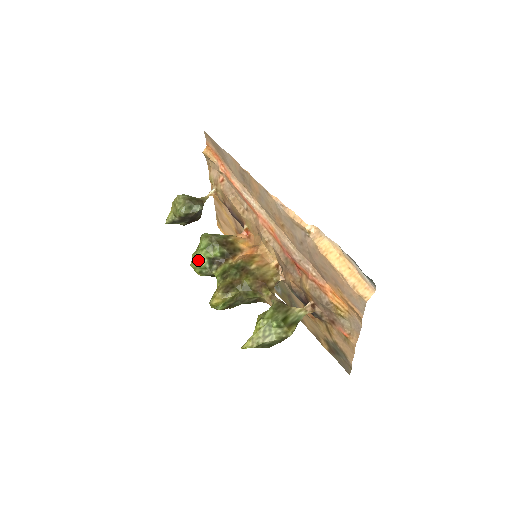
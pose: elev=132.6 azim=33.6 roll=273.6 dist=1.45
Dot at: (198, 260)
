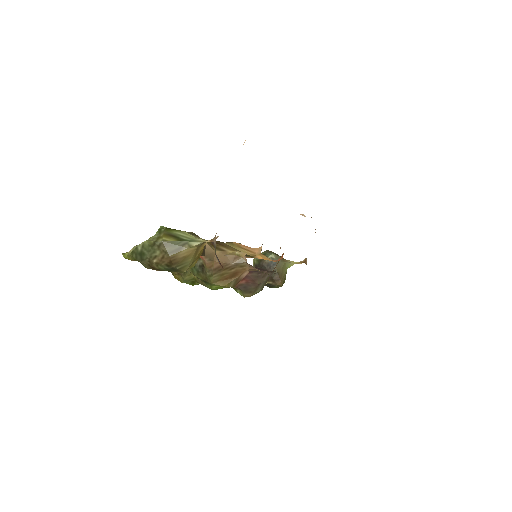
Dot at: occluded
